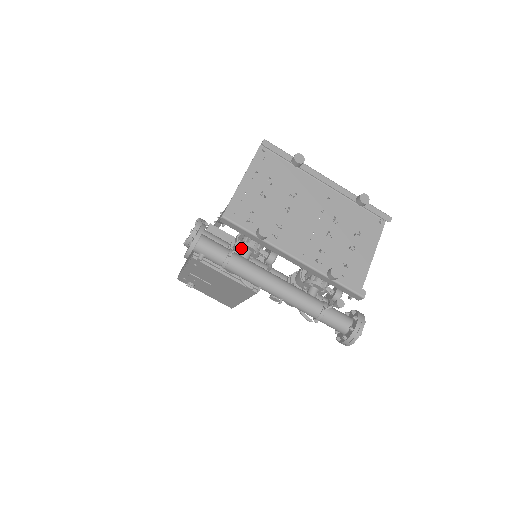
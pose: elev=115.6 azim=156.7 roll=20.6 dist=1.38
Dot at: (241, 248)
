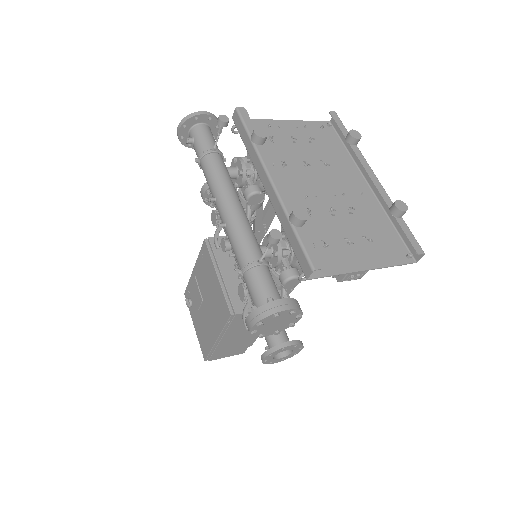
Dot at: (224, 120)
